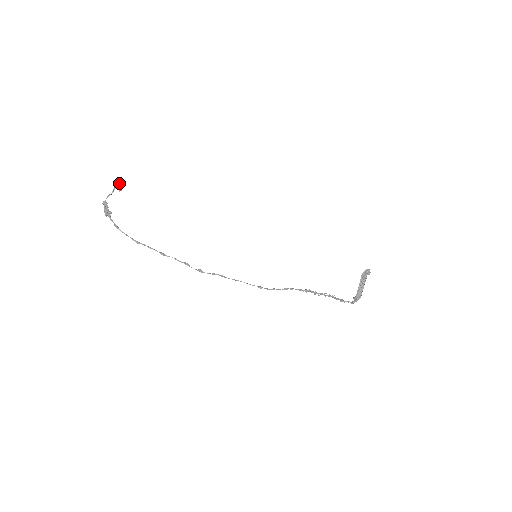
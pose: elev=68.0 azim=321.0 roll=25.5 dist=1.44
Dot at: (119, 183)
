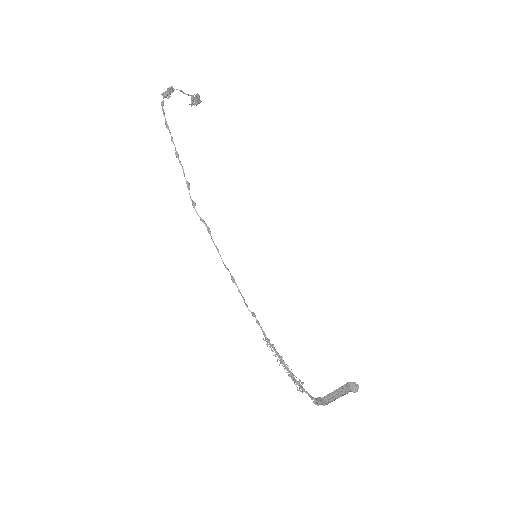
Dot at: (199, 98)
